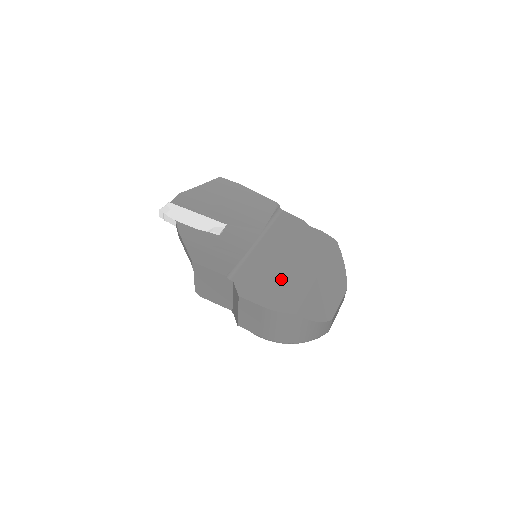
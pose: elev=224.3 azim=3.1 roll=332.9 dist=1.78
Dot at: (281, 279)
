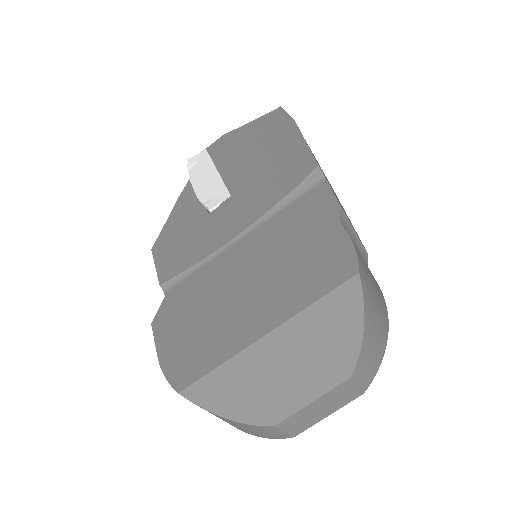
Dot at: (212, 318)
